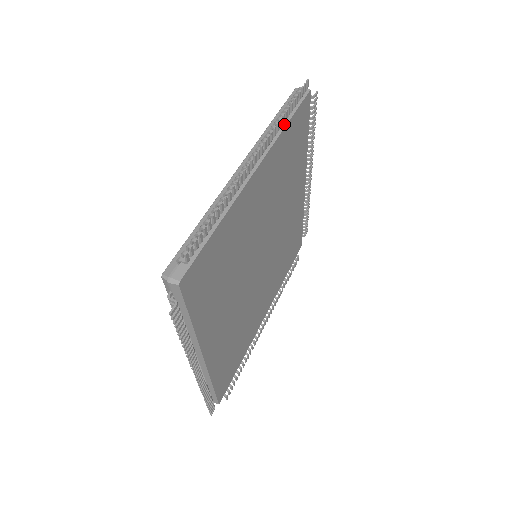
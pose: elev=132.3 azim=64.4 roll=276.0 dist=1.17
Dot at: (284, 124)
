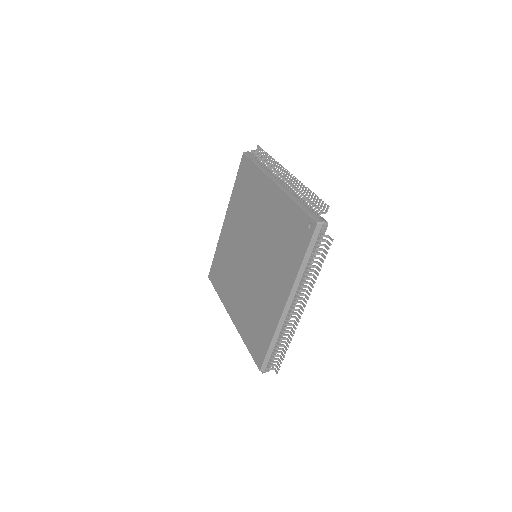
Dot at: occluded
